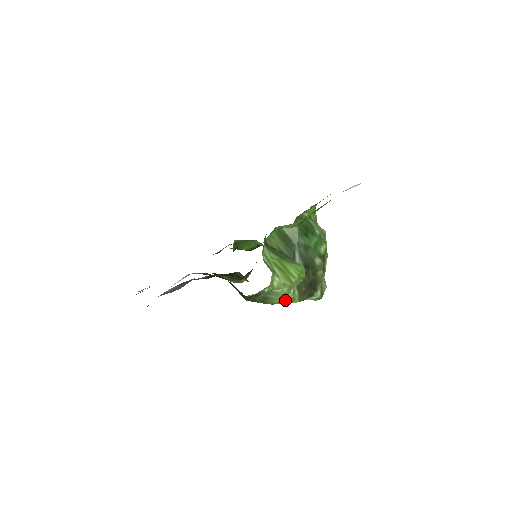
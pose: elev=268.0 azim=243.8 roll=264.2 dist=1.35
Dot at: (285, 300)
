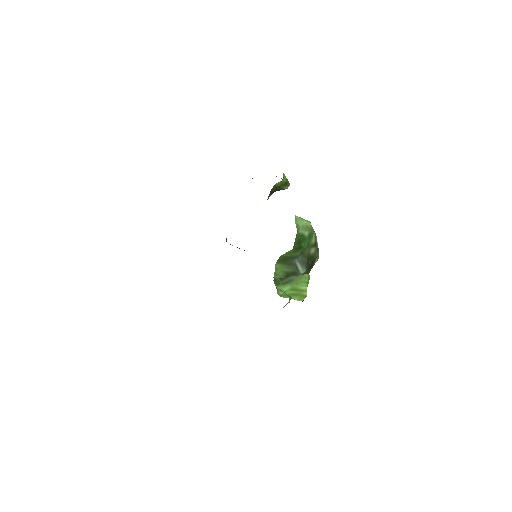
Dot at: occluded
